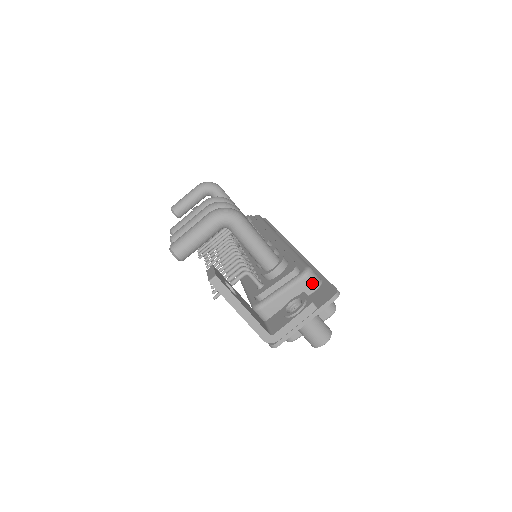
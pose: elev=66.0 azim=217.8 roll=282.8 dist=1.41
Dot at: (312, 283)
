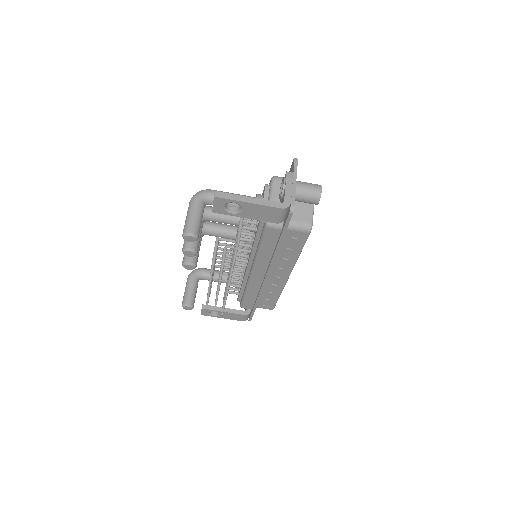
Dot at: occluded
